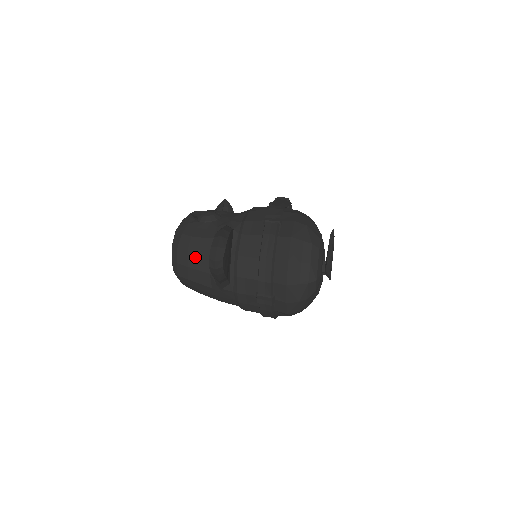
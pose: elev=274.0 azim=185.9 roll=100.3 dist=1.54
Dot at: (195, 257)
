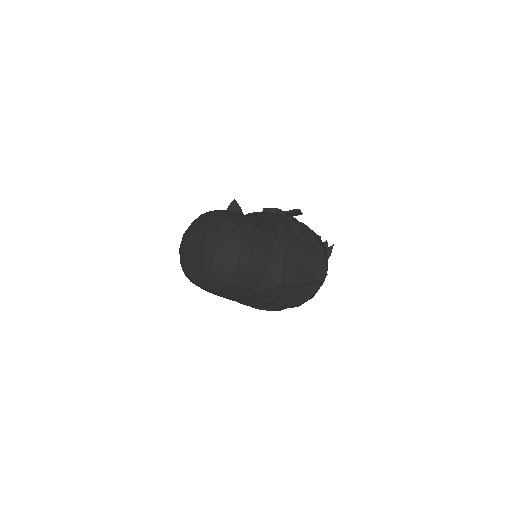
Dot at: (255, 264)
